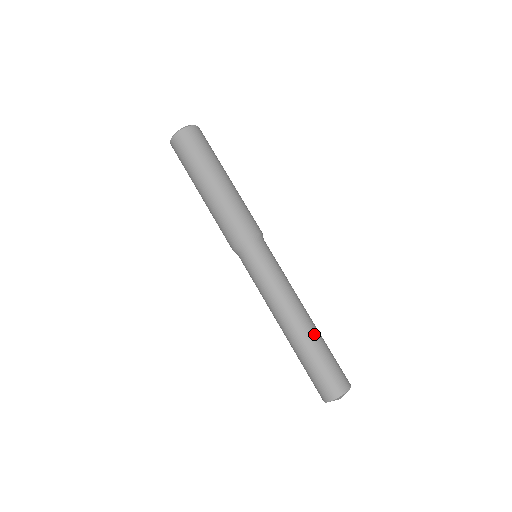
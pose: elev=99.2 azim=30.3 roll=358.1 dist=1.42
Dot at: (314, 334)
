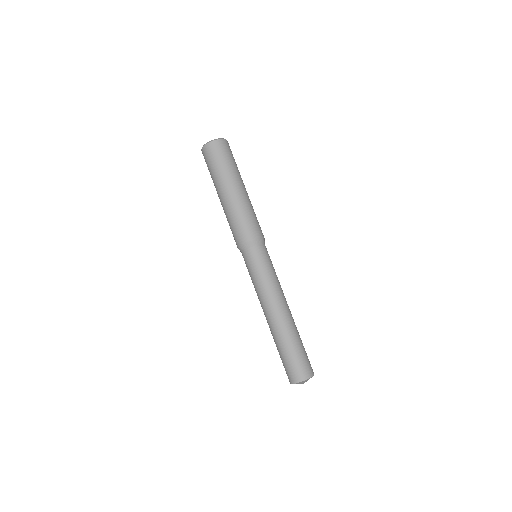
Dot at: (280, 332)
